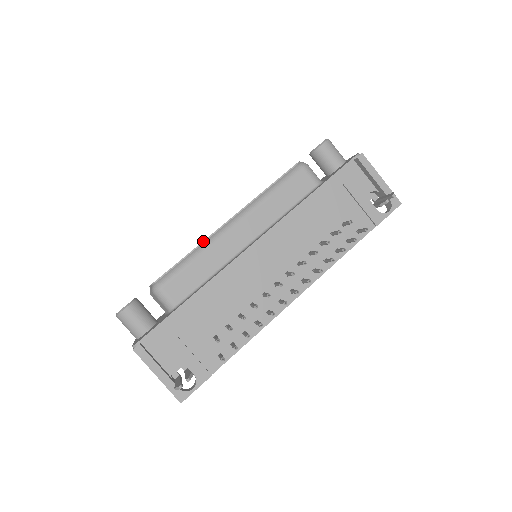
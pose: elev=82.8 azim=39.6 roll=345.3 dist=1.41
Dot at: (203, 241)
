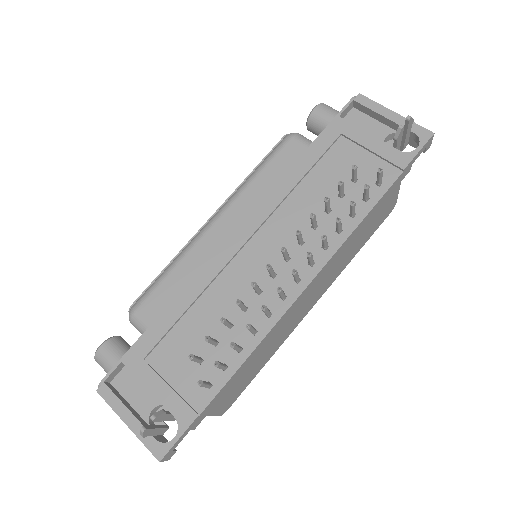
Dot at: (182, 248)
